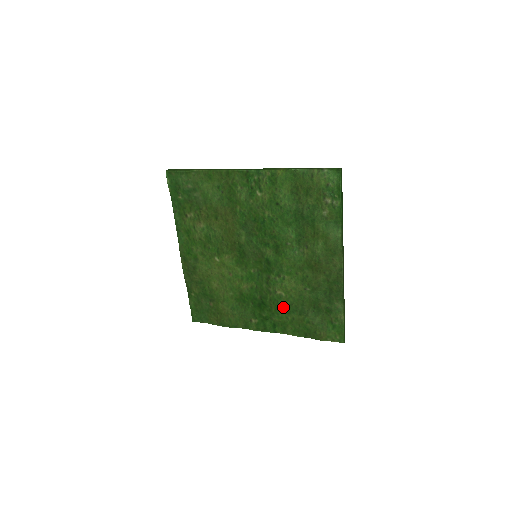
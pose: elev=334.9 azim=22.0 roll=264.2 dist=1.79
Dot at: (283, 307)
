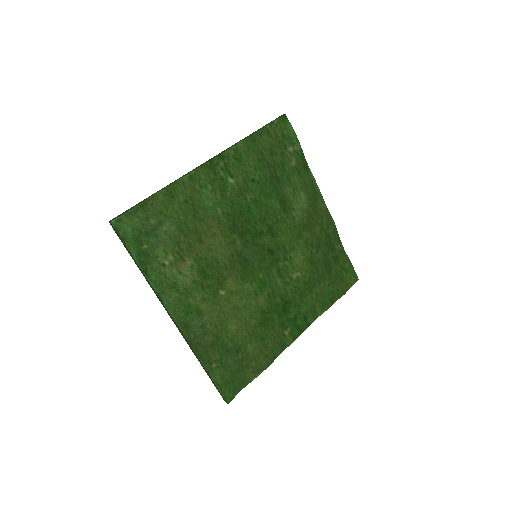
Dot at: (304, 289)
